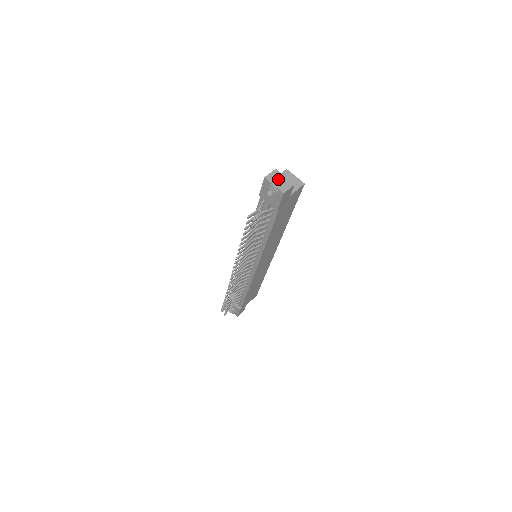
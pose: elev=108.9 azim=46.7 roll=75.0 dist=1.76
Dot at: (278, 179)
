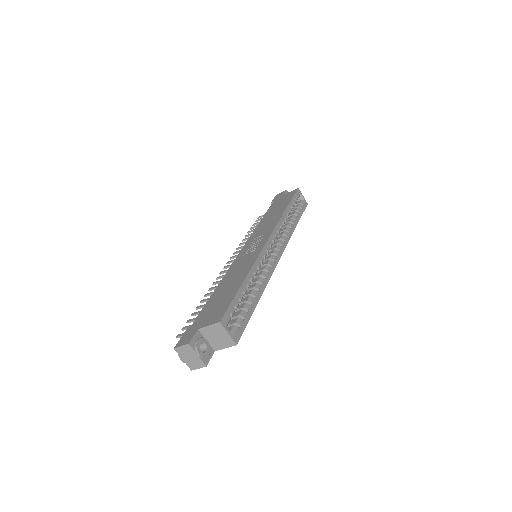
Dot at: (189, 355)
